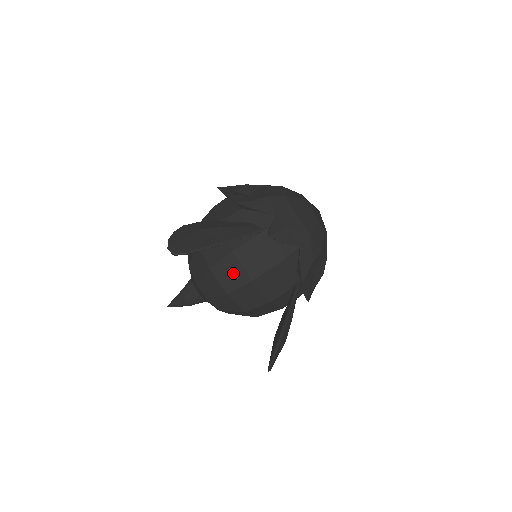
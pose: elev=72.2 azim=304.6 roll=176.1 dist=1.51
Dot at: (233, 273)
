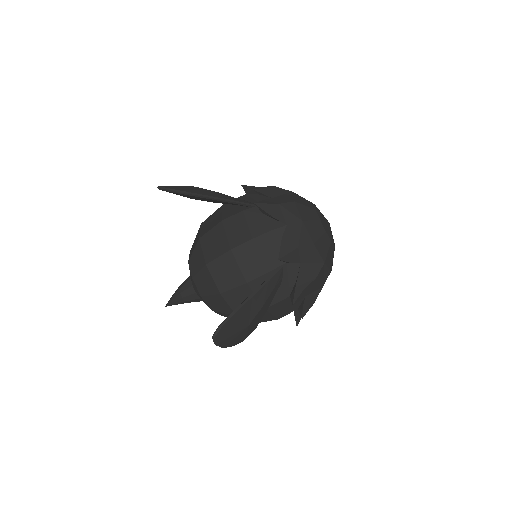
Dot at: (217, 242)
